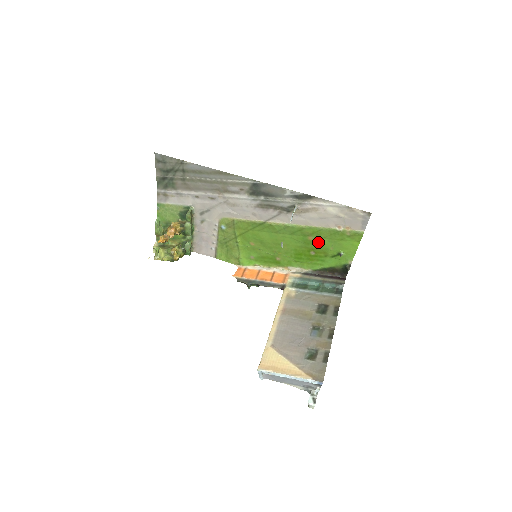
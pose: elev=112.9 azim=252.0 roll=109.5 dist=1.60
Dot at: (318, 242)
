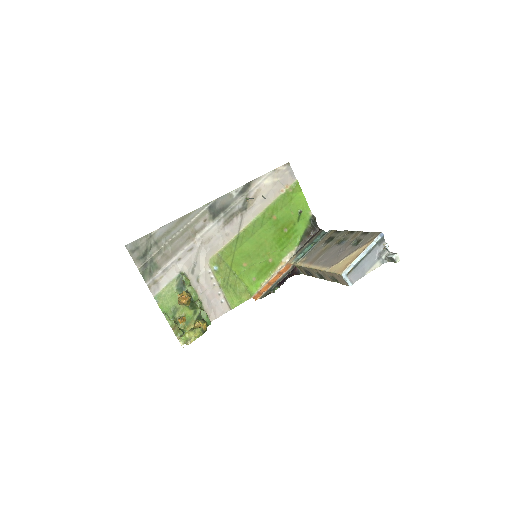
Dot at: (281, 216)
